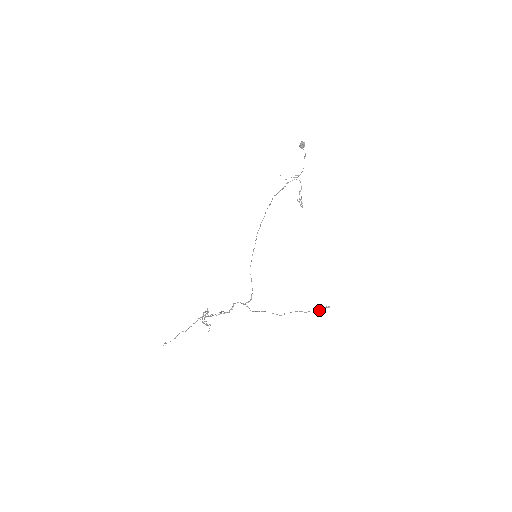
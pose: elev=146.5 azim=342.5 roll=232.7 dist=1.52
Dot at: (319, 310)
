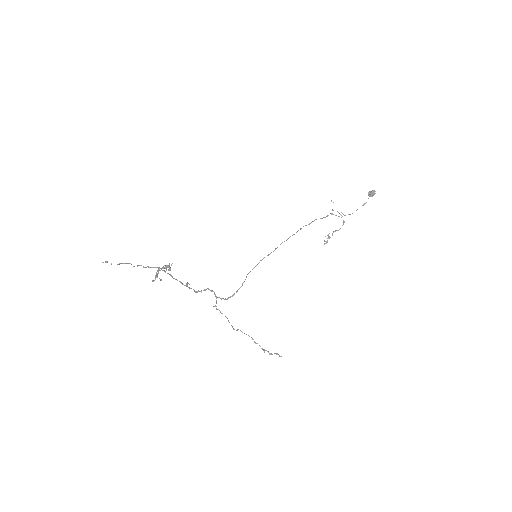
Dot at: occluded
